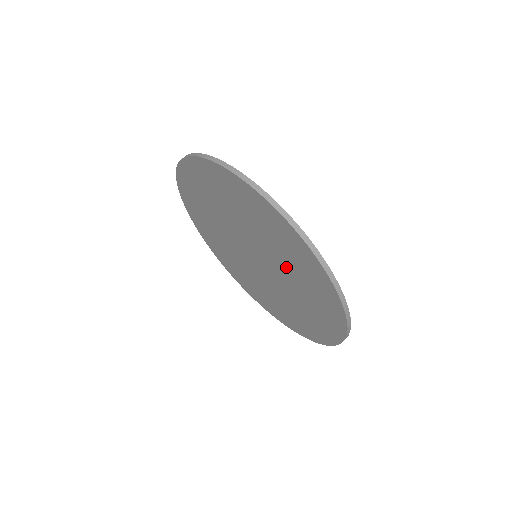
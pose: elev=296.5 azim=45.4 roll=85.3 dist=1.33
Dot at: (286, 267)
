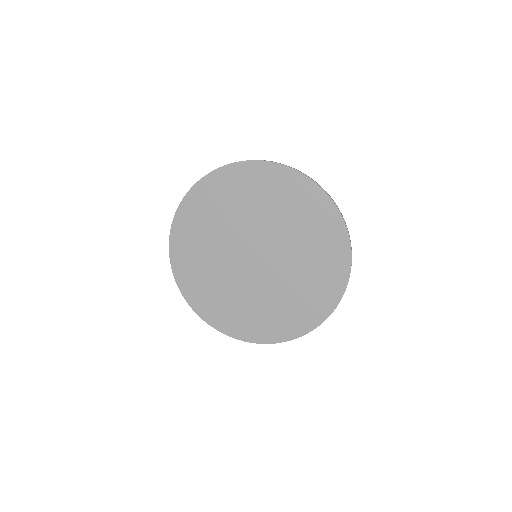
Dot at: (300, 260)
